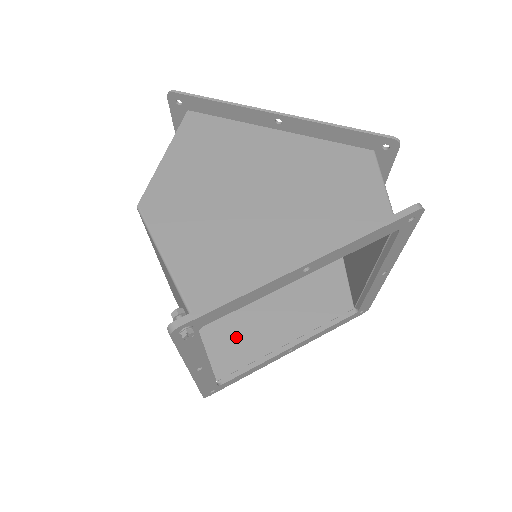
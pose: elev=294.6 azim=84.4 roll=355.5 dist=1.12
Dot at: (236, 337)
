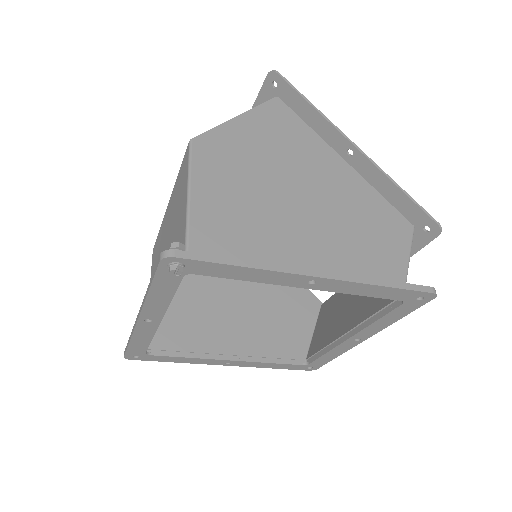
Dot at: (187, 321)
